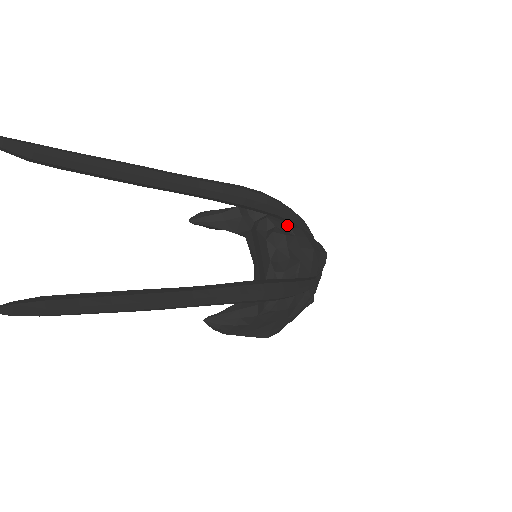
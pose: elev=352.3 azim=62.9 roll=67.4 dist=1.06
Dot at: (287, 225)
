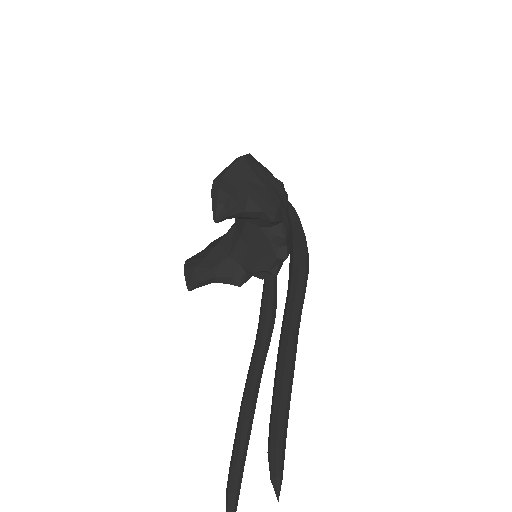
Dot at: occluded
